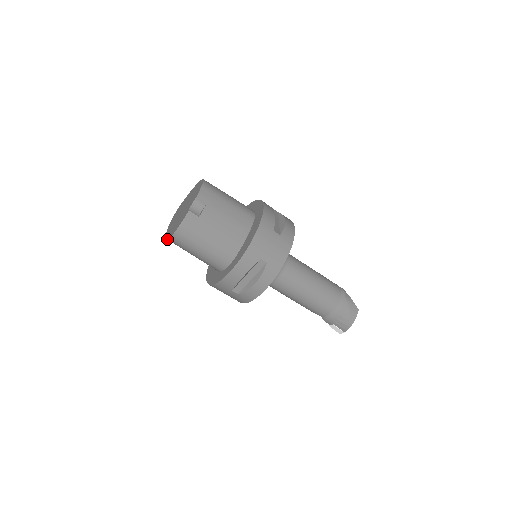
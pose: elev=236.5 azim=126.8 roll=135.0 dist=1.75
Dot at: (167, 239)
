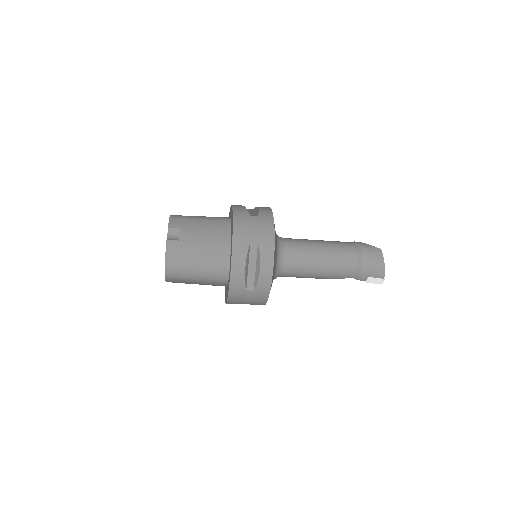
Dot at: (165, 279)
